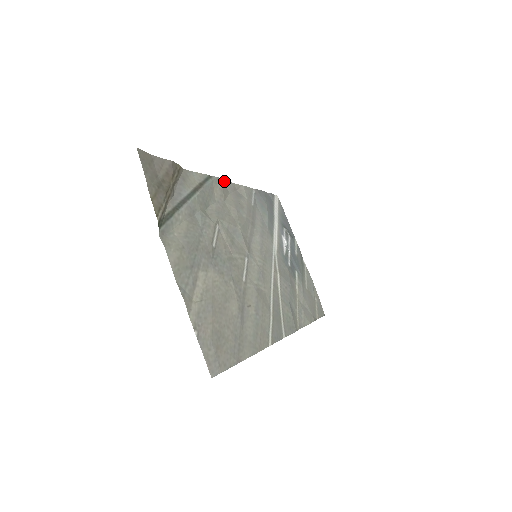
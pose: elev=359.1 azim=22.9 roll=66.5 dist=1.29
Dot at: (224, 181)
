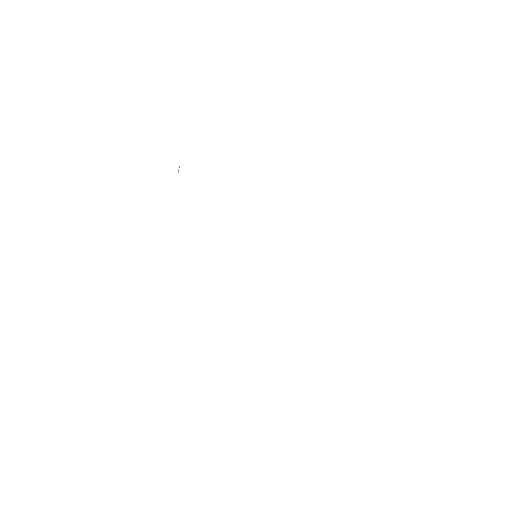
Dot at: occluded
